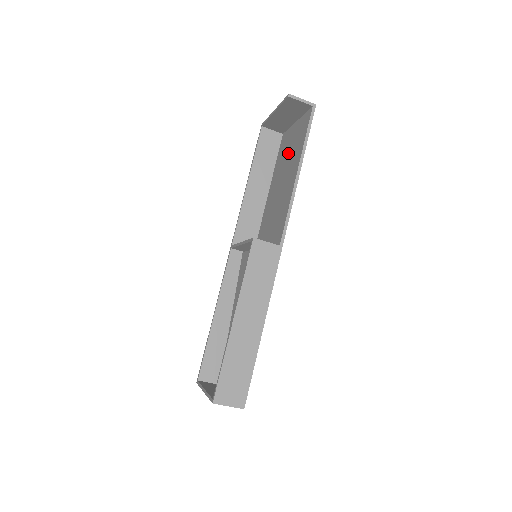
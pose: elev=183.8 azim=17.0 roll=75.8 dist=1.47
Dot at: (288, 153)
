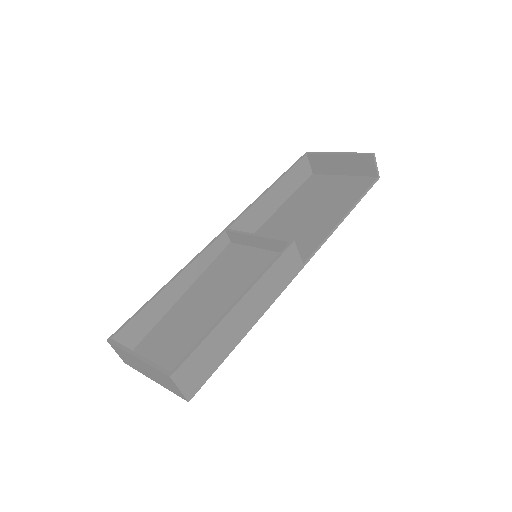
Dot at: (325, 193)
